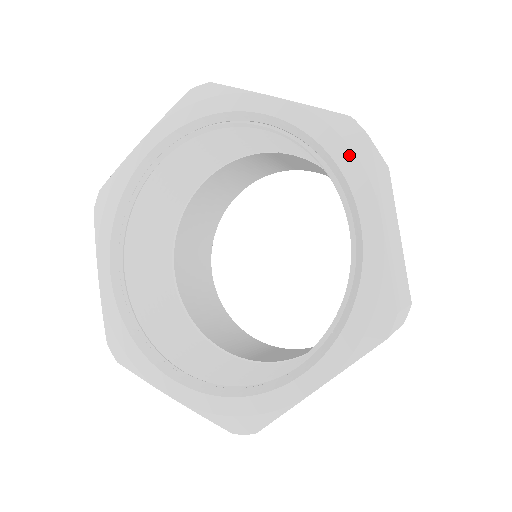
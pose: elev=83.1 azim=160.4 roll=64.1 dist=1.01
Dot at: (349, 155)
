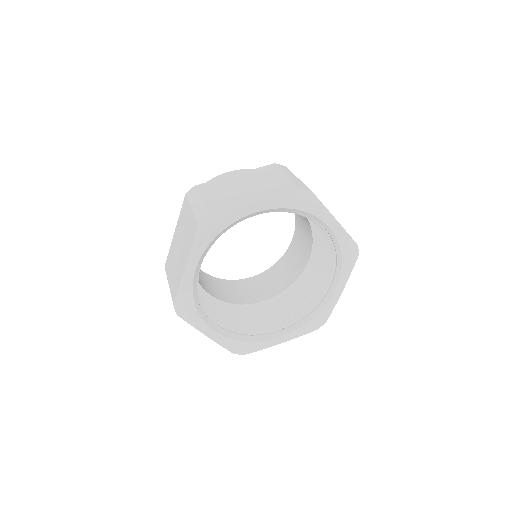
Dot at: (348, 262)
